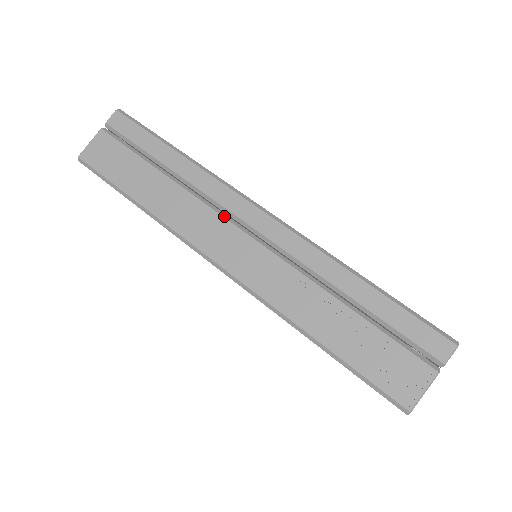
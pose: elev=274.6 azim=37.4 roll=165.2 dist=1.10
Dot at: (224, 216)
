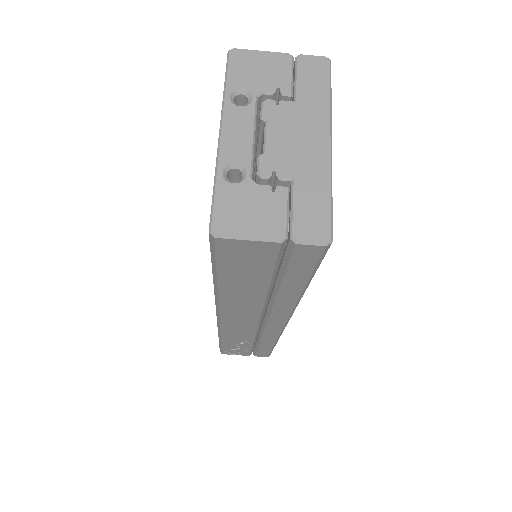
Dot at: (262, 316)
